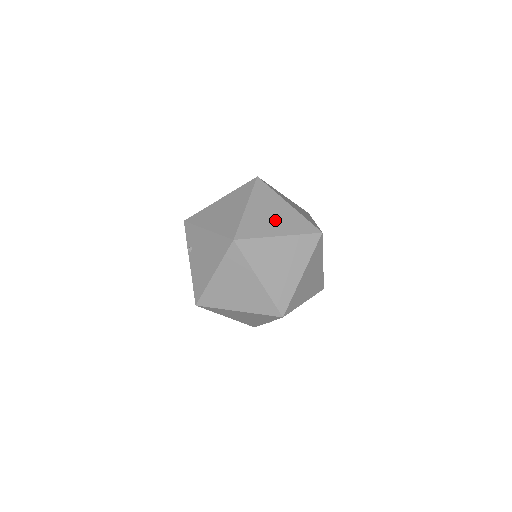
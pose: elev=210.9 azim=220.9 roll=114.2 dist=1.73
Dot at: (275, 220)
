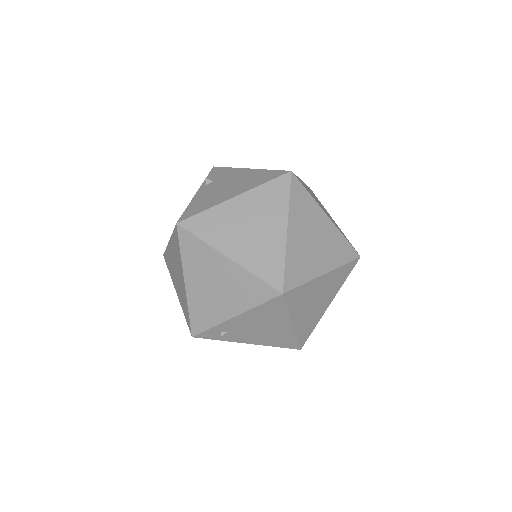
Dot at: occluded
